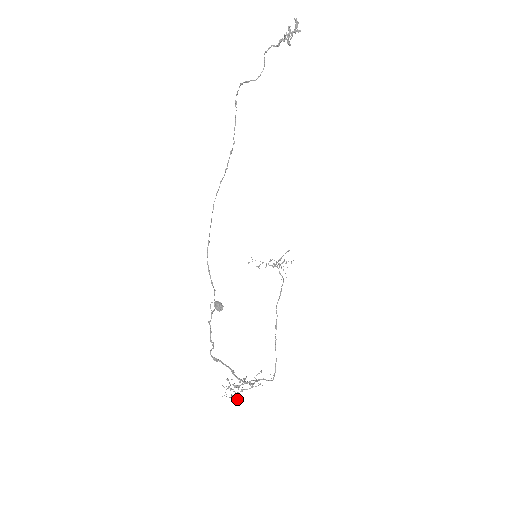
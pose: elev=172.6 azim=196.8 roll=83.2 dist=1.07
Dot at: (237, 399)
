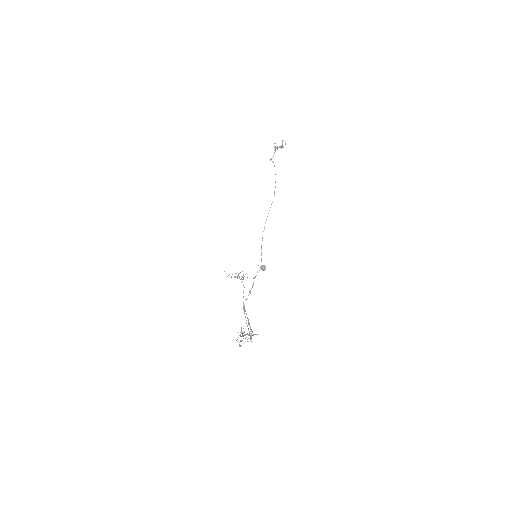
Dot at: (240, 346)
